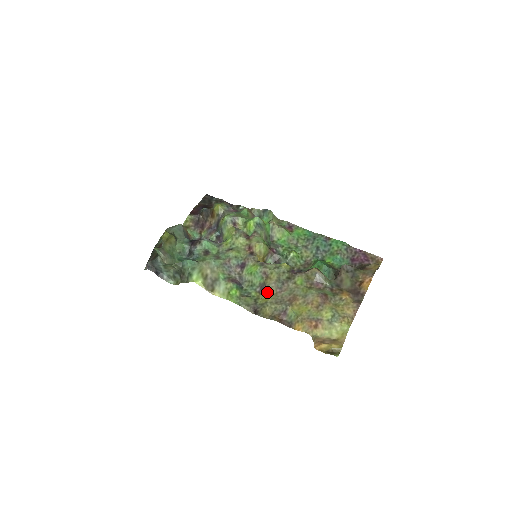
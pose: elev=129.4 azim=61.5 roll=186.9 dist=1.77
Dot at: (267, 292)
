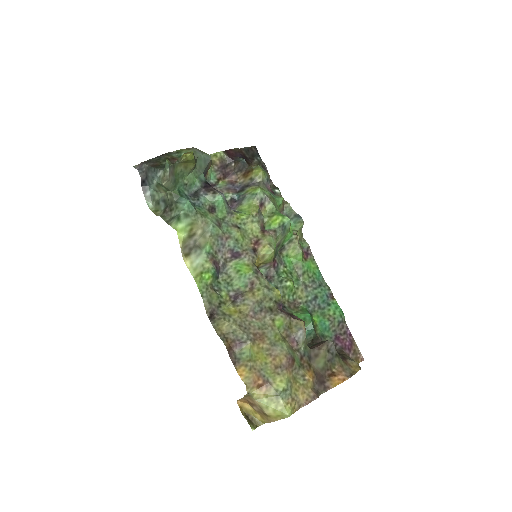
Dot at: (239, 305)
